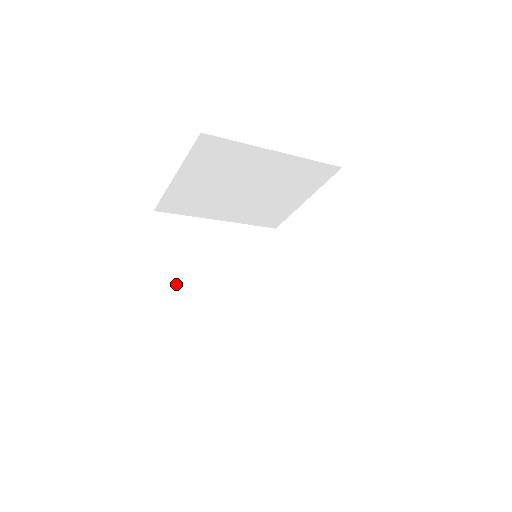
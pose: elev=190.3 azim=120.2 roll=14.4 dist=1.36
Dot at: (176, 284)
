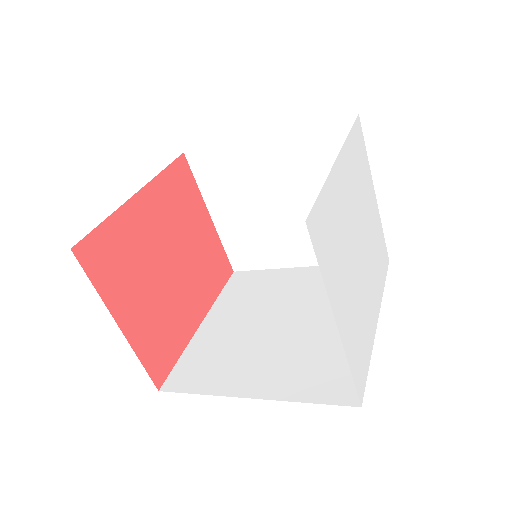
Dot at: (217, 327)
